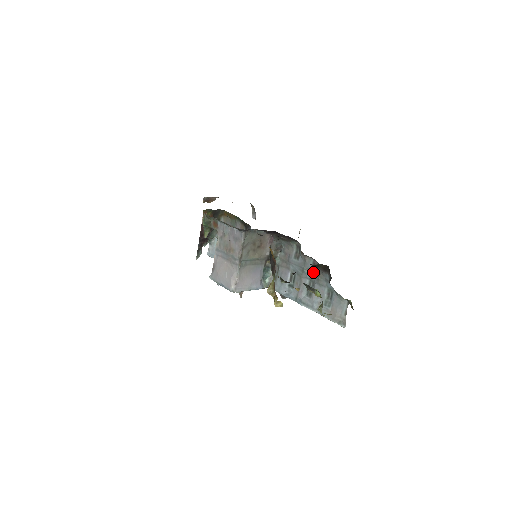
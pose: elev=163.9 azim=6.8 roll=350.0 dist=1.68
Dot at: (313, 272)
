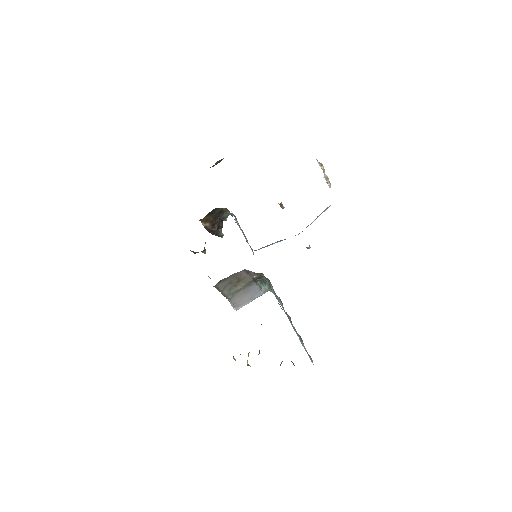
Dot at: occluded
